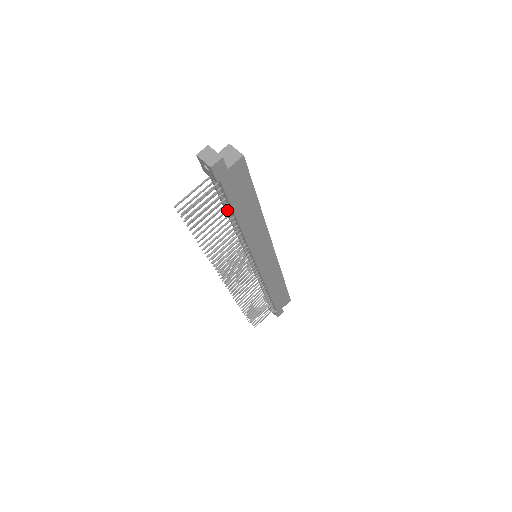
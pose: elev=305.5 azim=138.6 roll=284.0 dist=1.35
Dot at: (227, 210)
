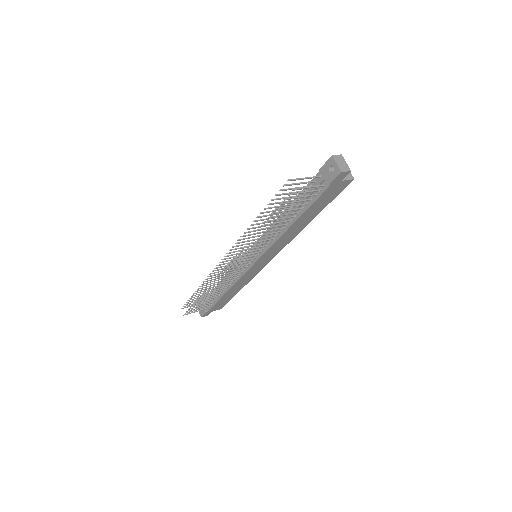
Dot at: (301, 208)
